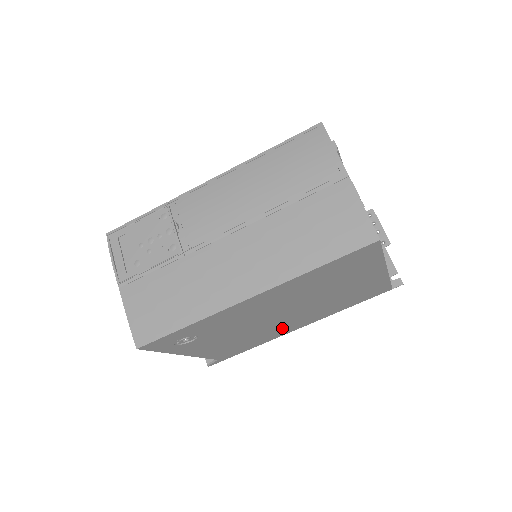
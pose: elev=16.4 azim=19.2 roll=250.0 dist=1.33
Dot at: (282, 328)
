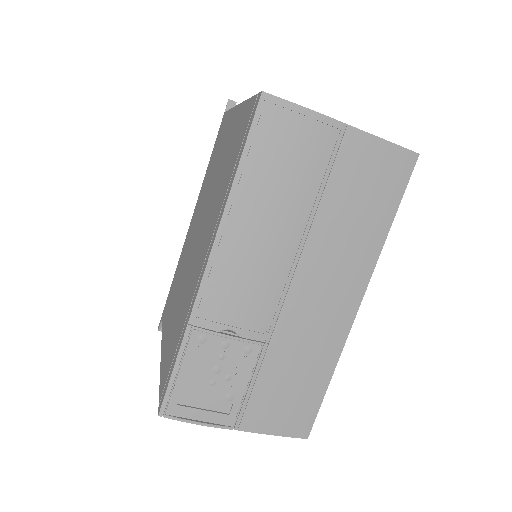
Dot at: occluded
